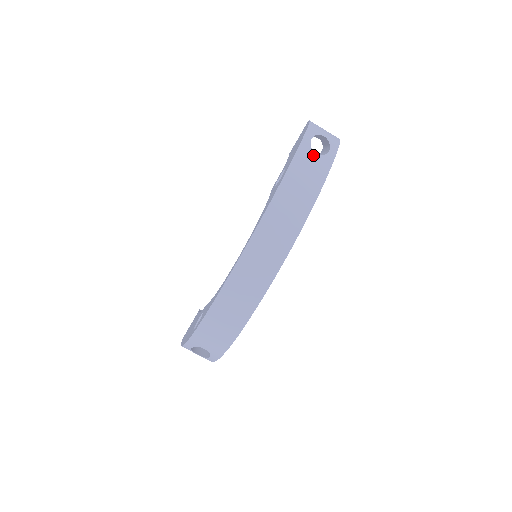
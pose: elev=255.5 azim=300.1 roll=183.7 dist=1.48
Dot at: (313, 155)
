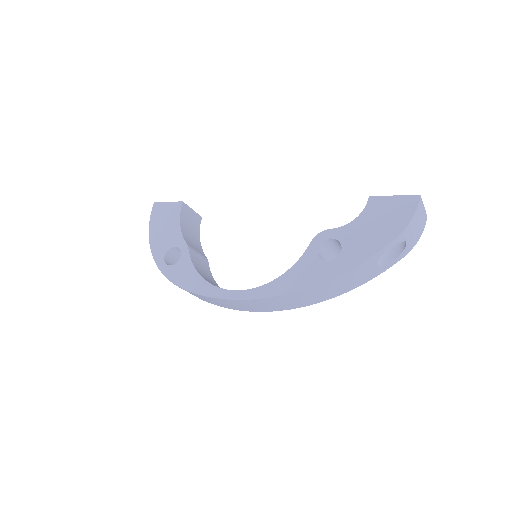
Dot at: (372, 266)
